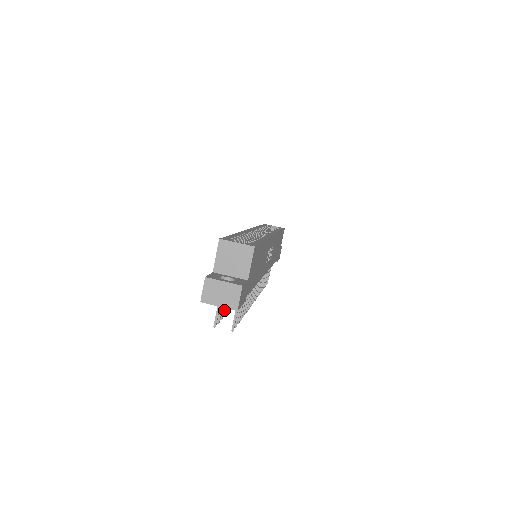
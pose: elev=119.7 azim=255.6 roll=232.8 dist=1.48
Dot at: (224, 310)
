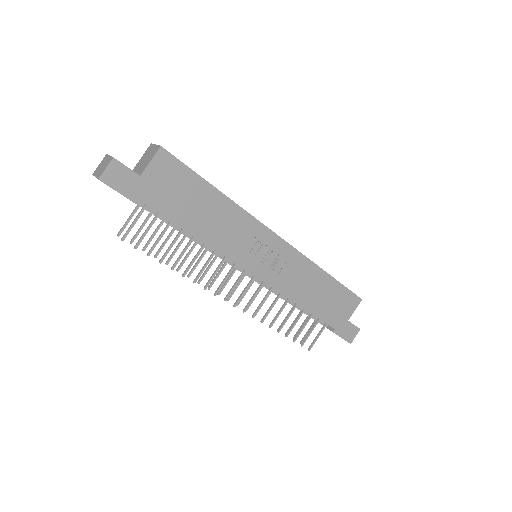
Dot at: (158, 251)
